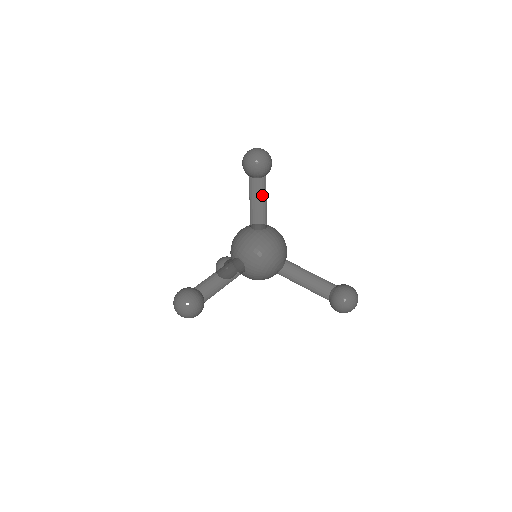
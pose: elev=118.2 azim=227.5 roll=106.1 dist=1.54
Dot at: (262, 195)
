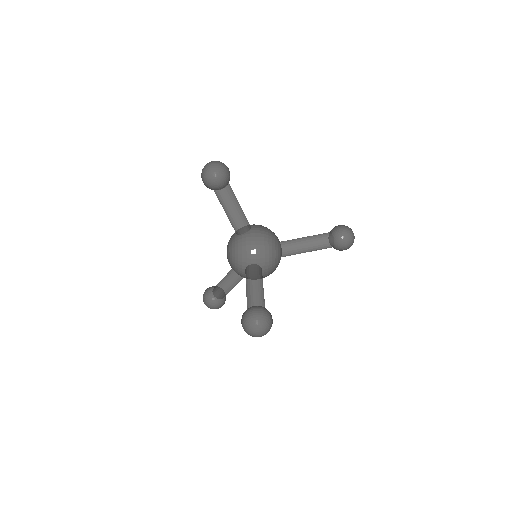
Dot at: (236, 200)
